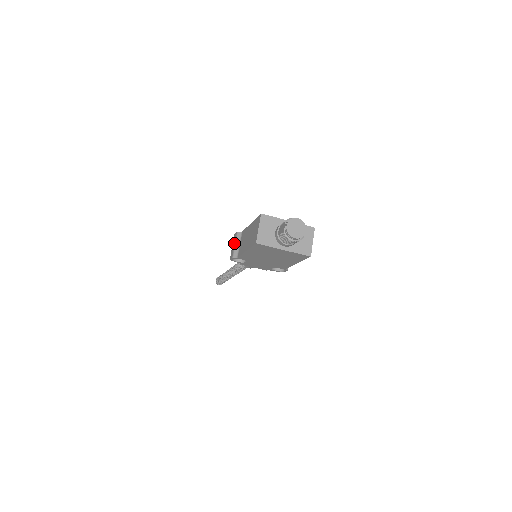
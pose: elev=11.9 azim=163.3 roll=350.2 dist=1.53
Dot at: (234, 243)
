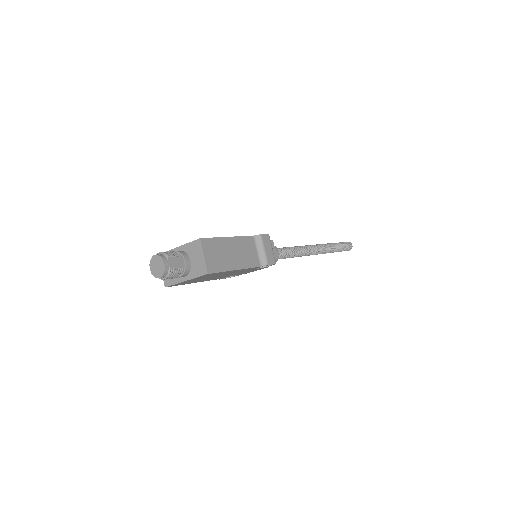
Dot at: occluded
